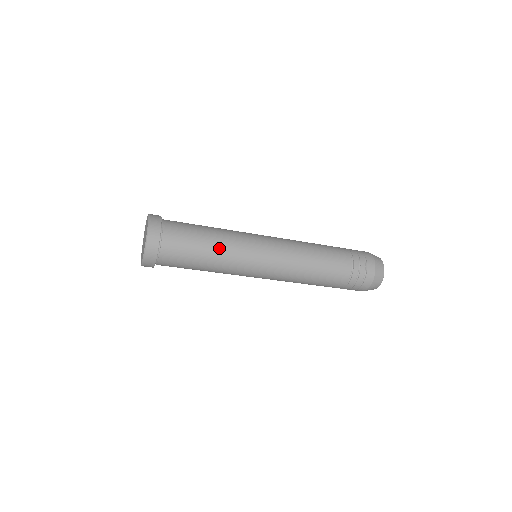
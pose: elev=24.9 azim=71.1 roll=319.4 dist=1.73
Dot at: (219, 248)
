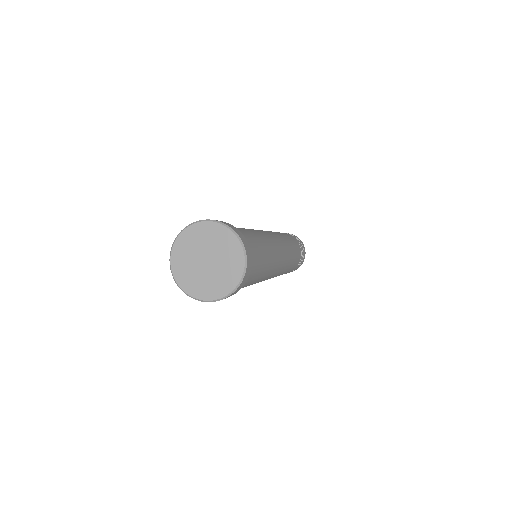
Dot at: (266, 244)
